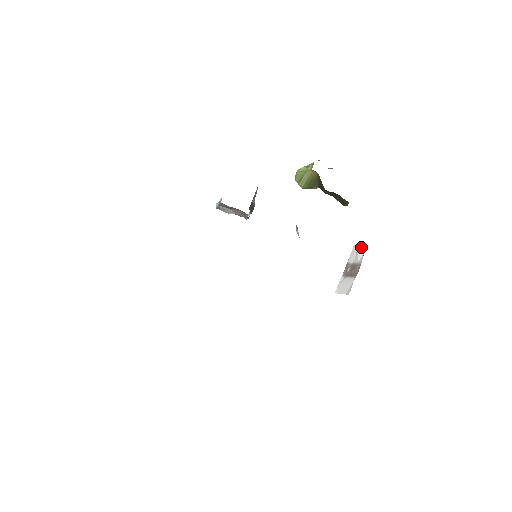
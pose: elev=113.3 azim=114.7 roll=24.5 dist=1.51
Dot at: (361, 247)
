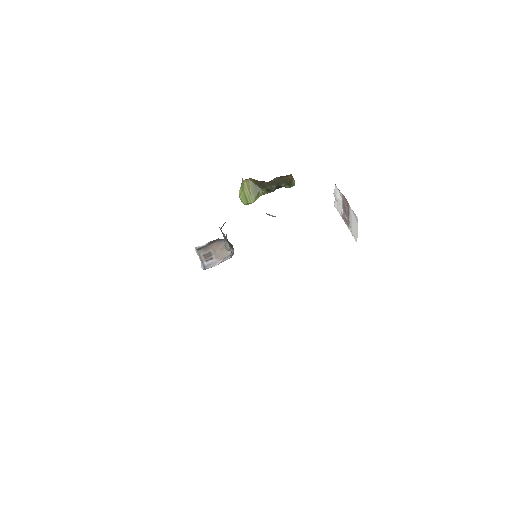
Dot at: (334, 192)
